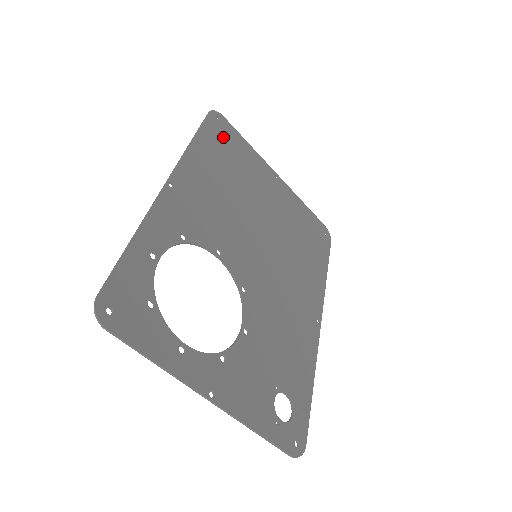
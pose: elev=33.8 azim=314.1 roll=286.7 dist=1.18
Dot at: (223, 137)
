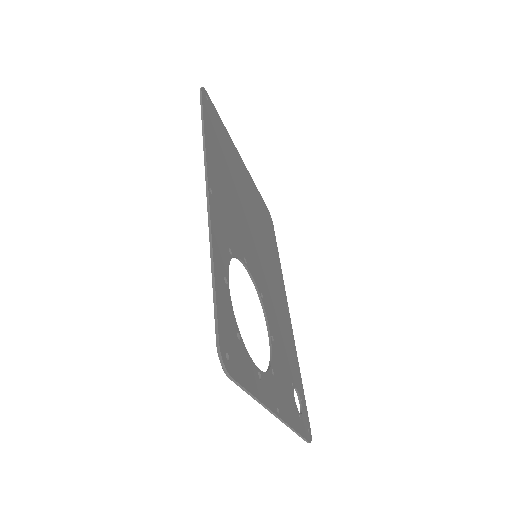
Dot at: (214, 121)
